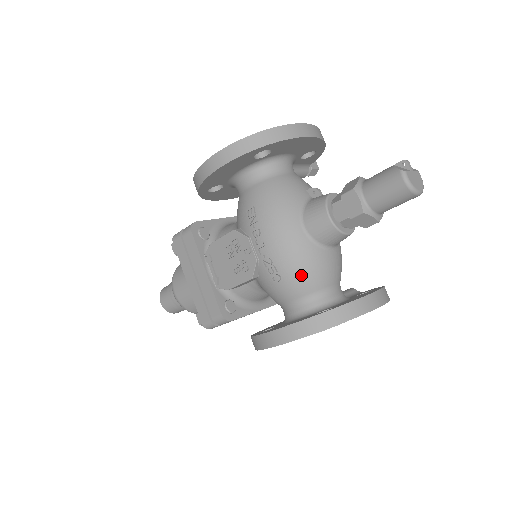
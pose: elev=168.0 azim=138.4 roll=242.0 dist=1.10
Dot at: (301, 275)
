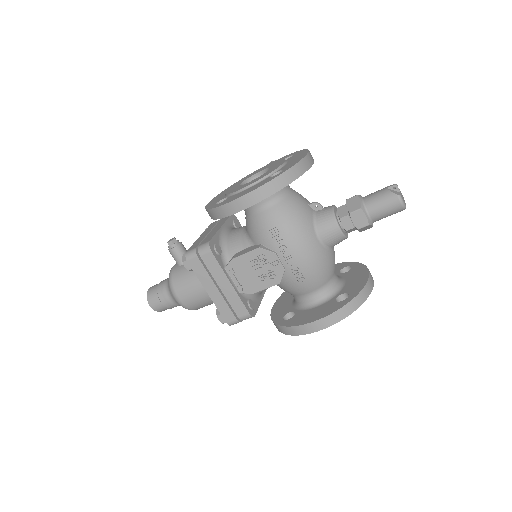
Dot at: (320, 274)
